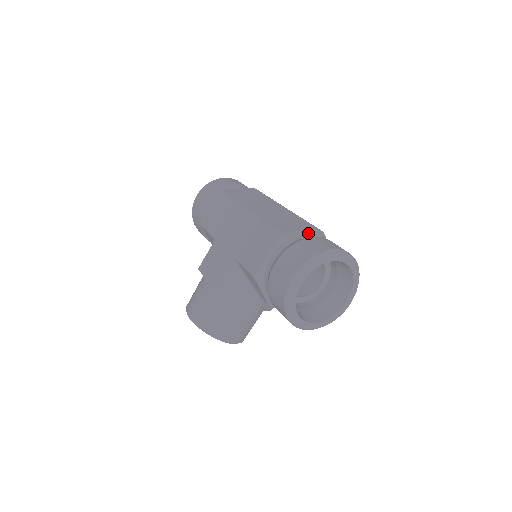
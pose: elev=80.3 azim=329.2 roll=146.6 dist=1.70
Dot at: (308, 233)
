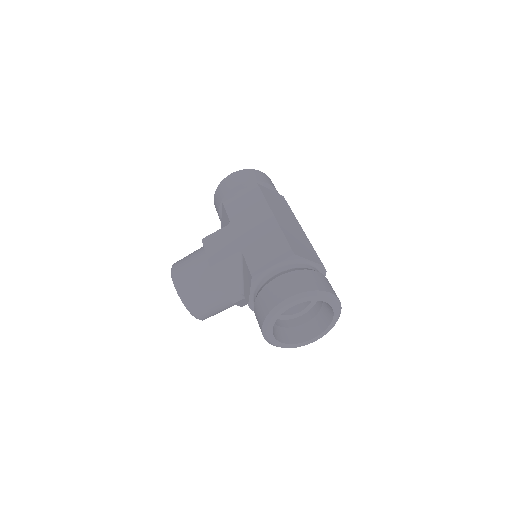
Dot at: (315, 266)
